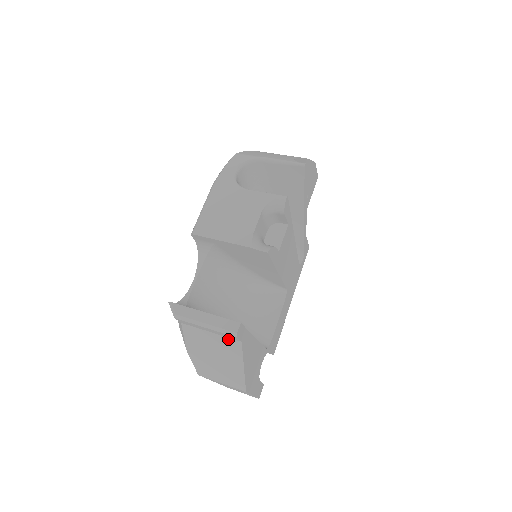
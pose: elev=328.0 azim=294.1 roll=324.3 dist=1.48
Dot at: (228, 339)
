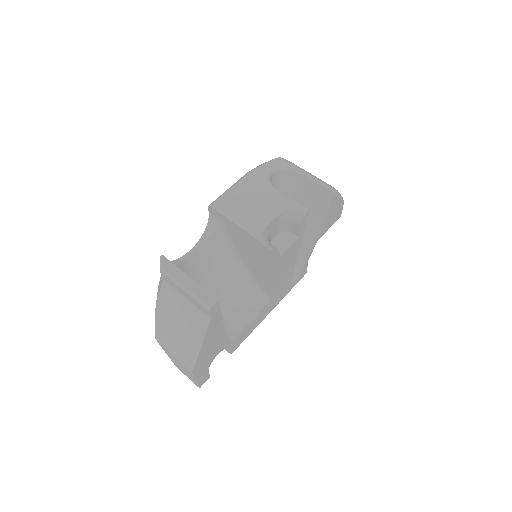
Dot at: (200, 312)
